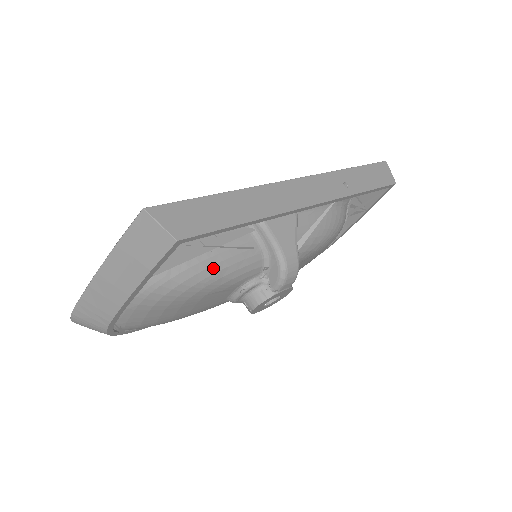
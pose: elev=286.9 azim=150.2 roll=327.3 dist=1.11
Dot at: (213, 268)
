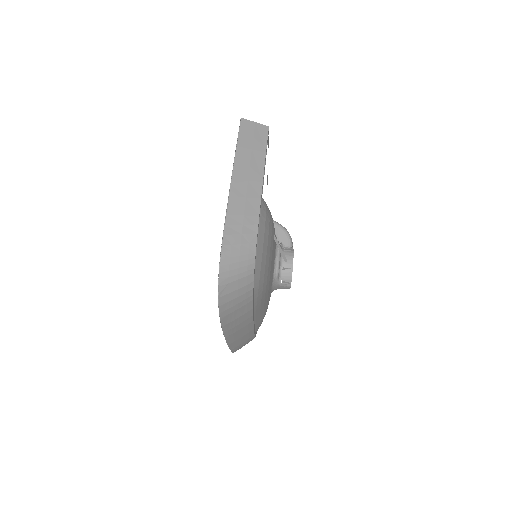
Dot at: occluded
